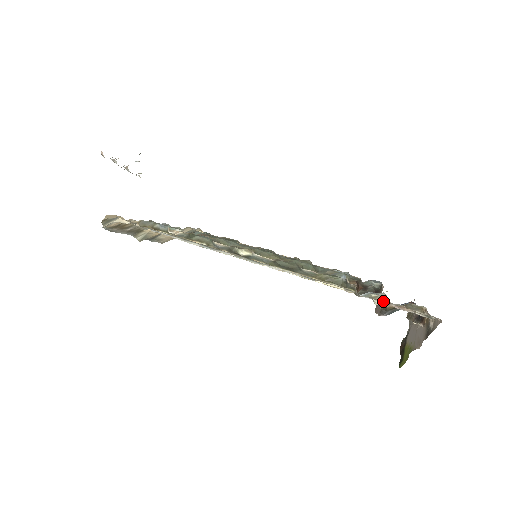
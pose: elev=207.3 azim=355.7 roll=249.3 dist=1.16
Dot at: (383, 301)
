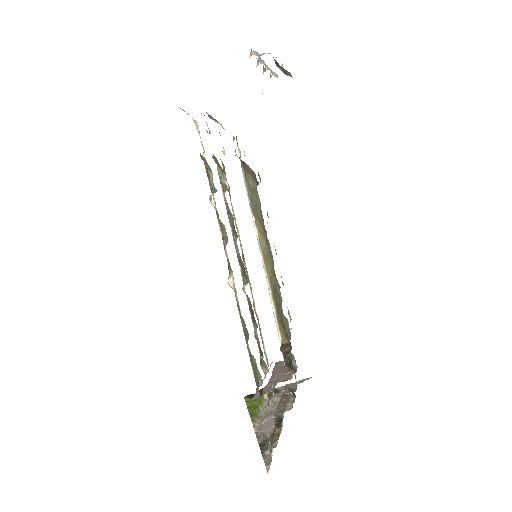
Dot at: occluded
